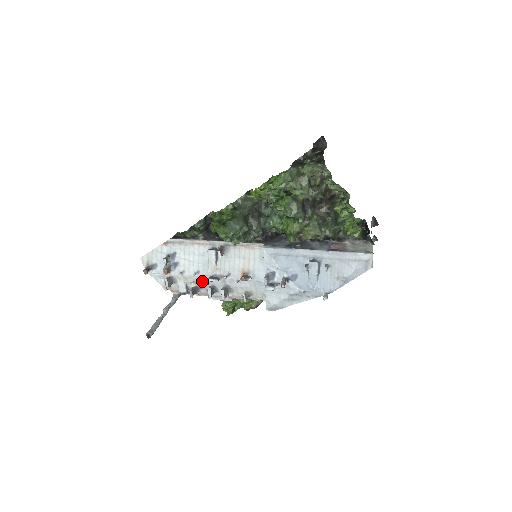
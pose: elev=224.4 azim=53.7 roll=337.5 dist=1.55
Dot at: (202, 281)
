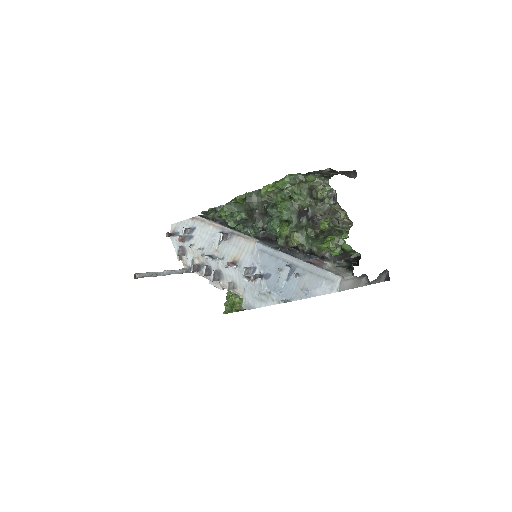
Dot at: (204, 259)
